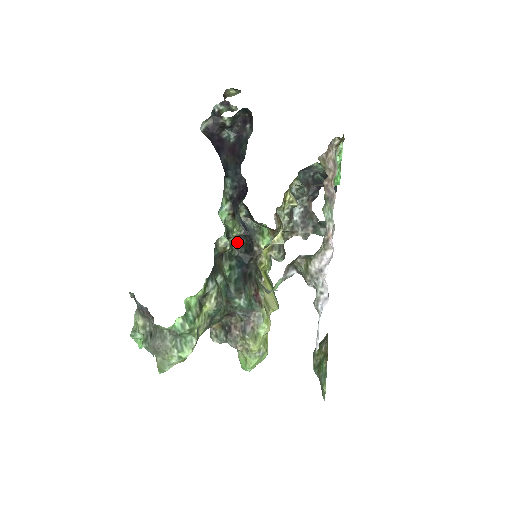
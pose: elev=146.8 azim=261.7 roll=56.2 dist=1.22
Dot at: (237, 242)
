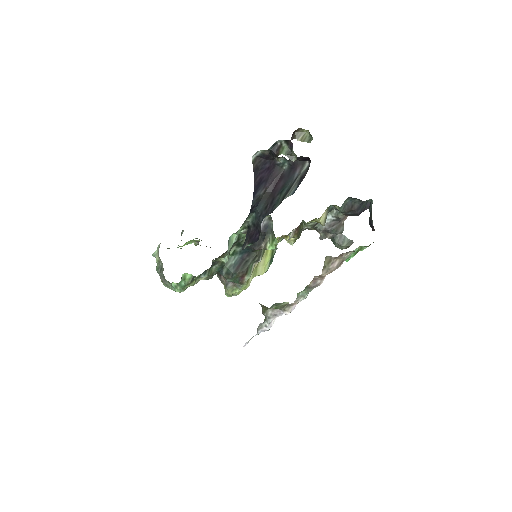
Dot at: occluded
